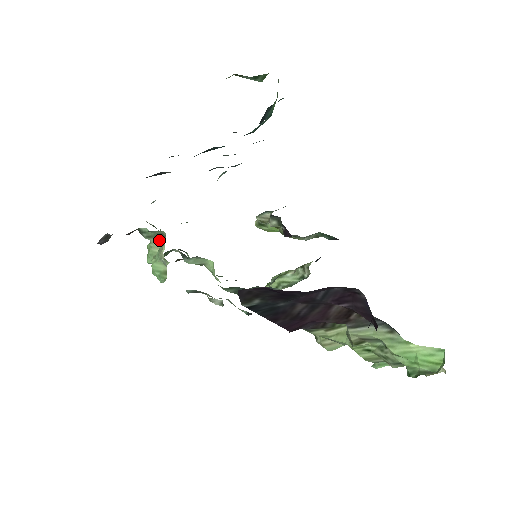
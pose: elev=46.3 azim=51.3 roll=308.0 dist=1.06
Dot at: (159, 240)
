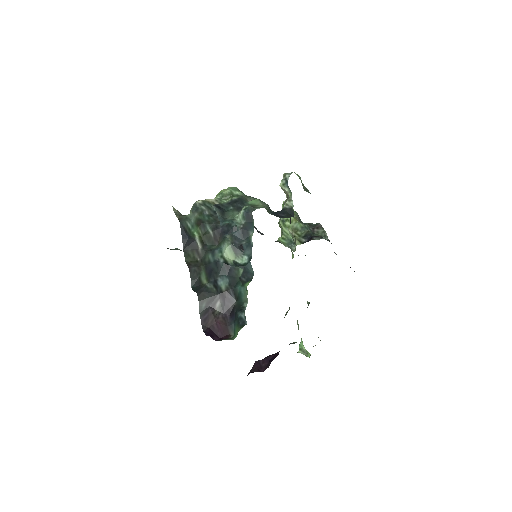
Dot at: occluded
